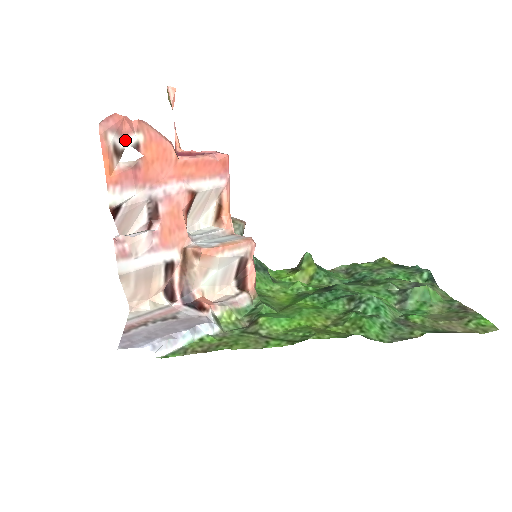
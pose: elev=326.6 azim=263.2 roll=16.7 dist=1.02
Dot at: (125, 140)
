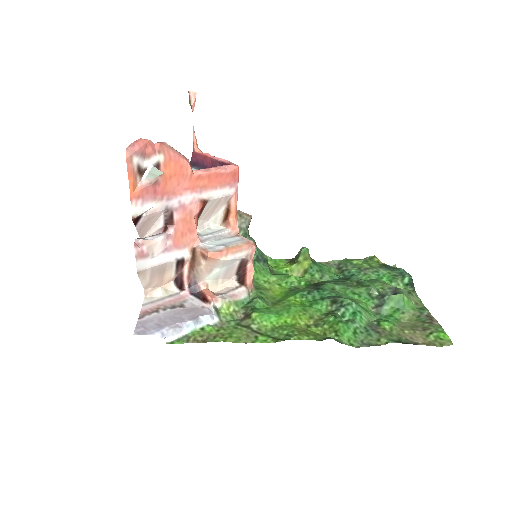
Dot at: (148, 160)
